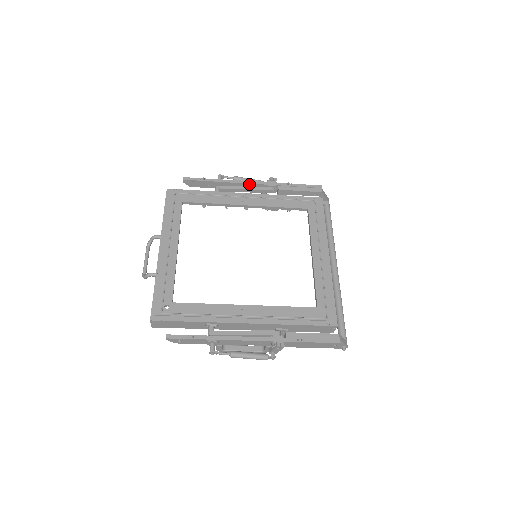
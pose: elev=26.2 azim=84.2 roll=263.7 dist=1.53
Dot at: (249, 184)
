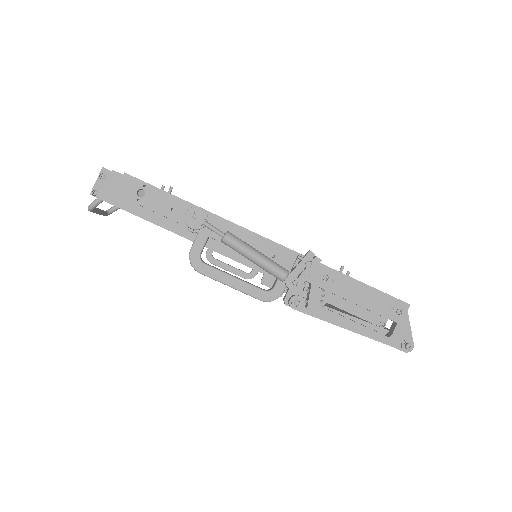
Dot at: occluded
